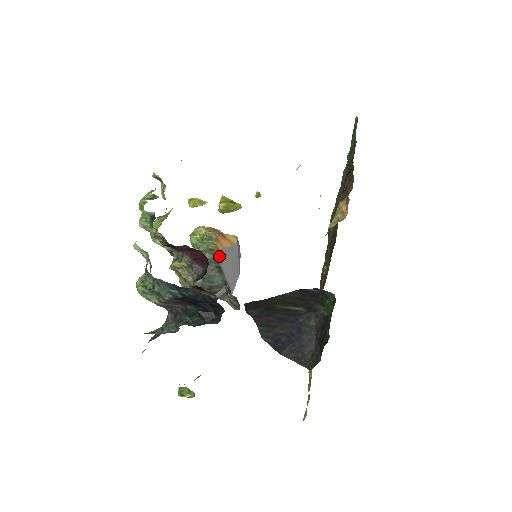
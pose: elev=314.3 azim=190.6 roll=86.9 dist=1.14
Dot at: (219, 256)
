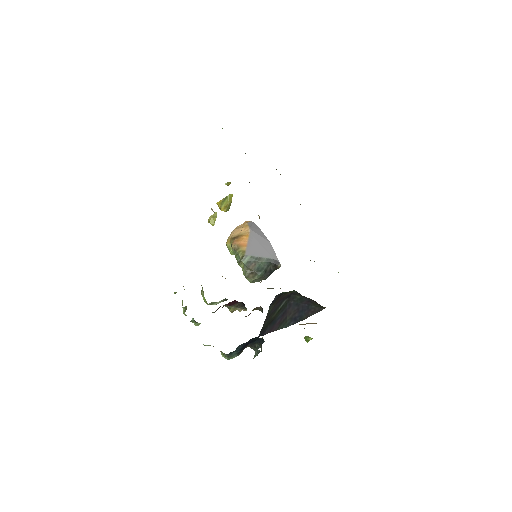
Dot at: (249, 254)
